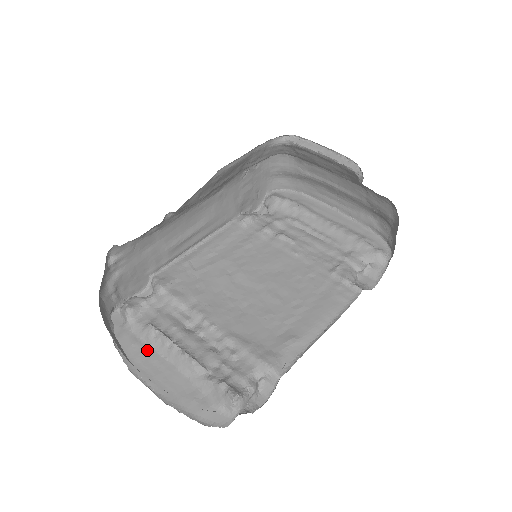
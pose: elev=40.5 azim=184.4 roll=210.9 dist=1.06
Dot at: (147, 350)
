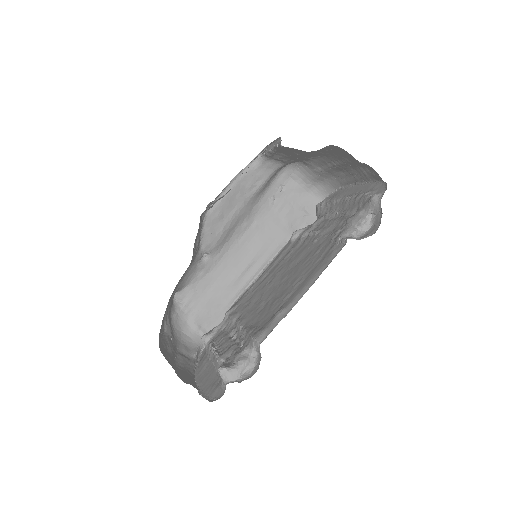
Dot at: (208, 362)
